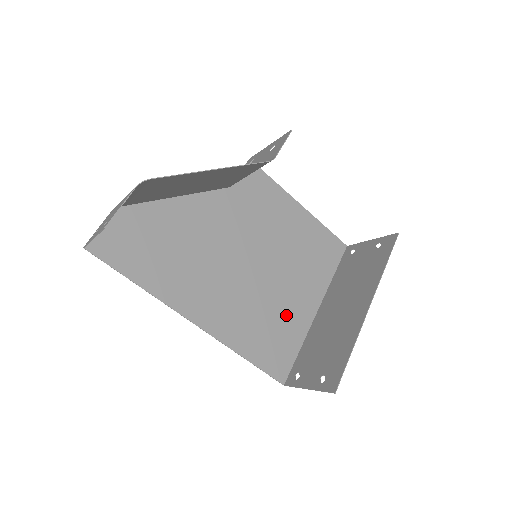
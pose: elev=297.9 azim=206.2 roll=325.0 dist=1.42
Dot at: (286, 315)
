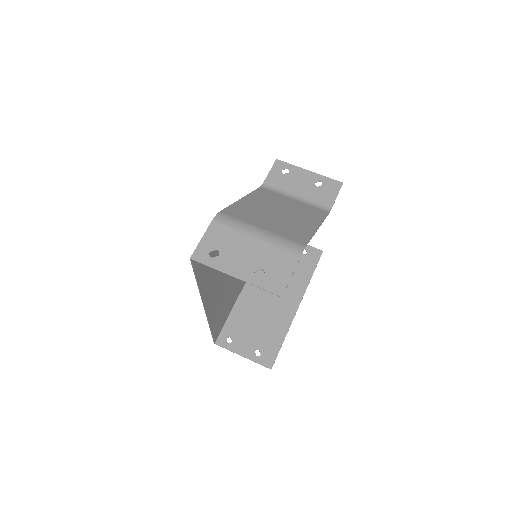
Dot at: (235, 291)
